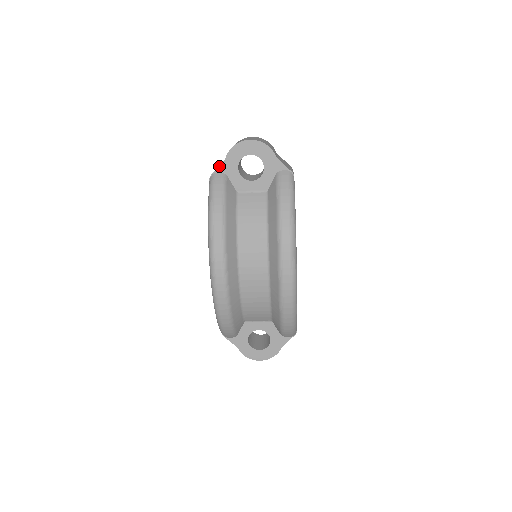
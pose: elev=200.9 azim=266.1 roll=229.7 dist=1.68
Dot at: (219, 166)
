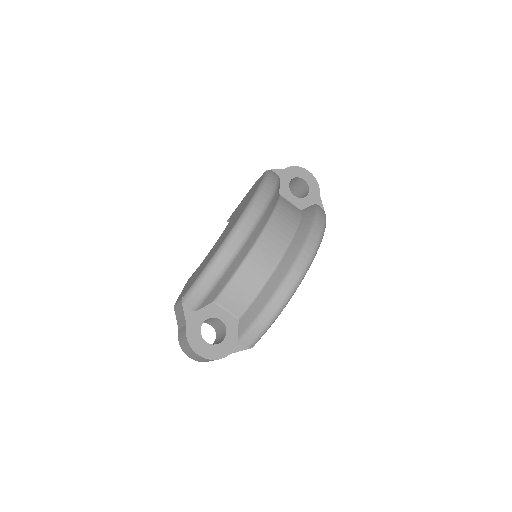
Dot at: (278, 169)
